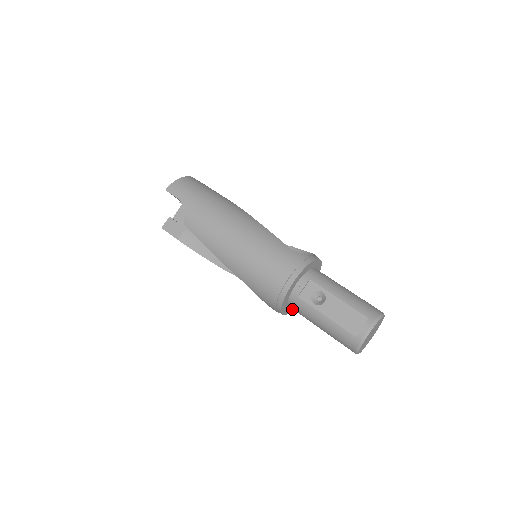
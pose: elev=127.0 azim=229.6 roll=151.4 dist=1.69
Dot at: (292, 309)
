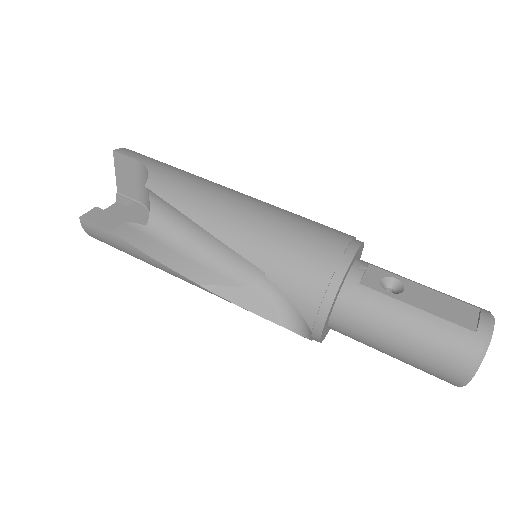
Dot at: (322, 337)
